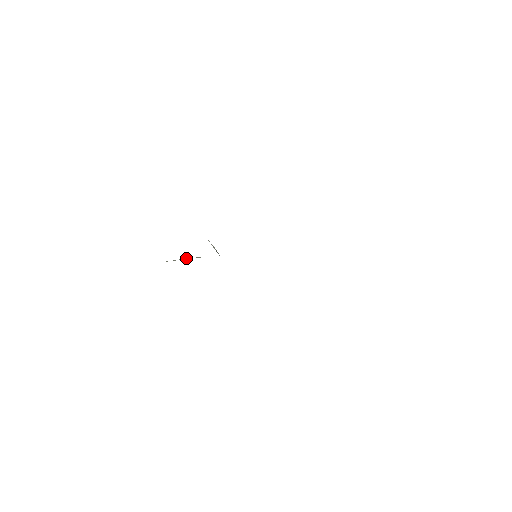
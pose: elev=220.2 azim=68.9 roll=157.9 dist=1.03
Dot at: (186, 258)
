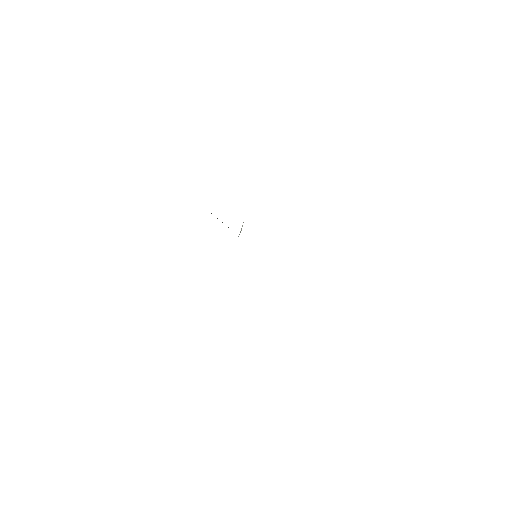
Dot at: occluded
